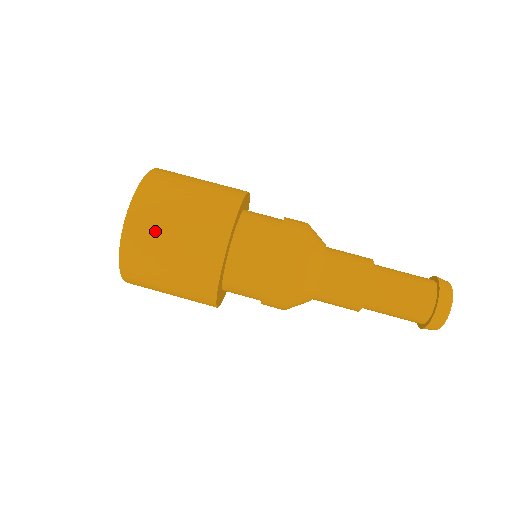
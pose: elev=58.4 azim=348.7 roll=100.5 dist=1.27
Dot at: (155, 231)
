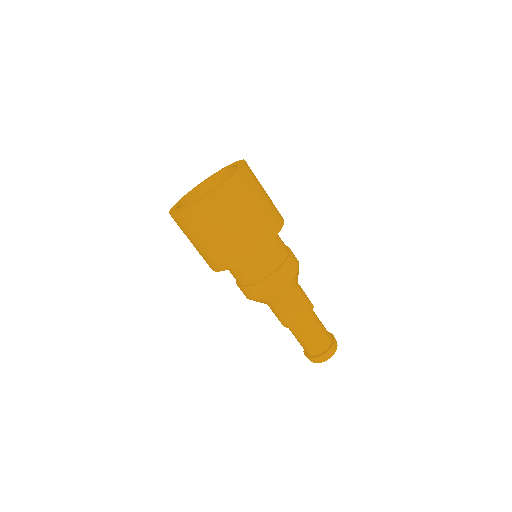
Dot at: (200, 228)
